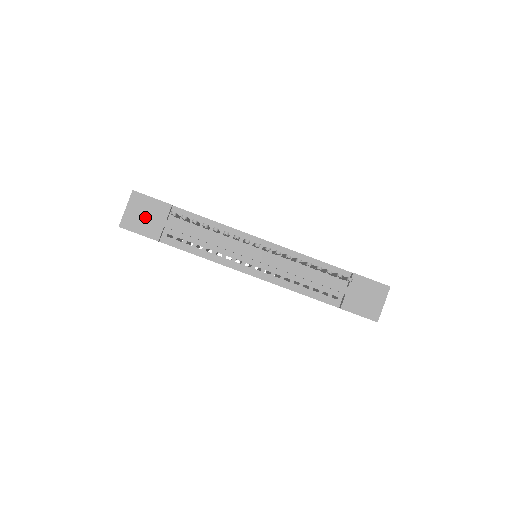
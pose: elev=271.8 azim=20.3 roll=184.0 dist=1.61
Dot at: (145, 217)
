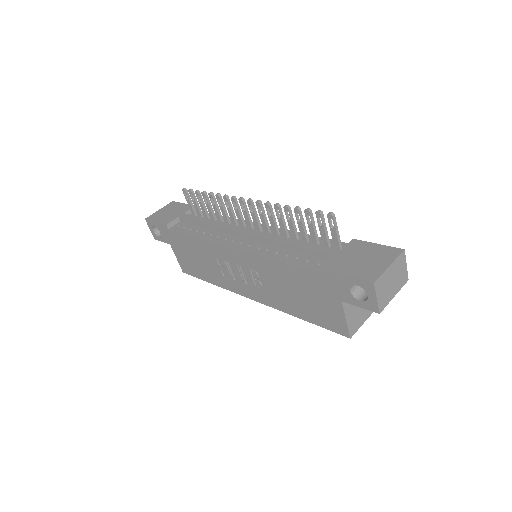
Dot at: (169, 213)
